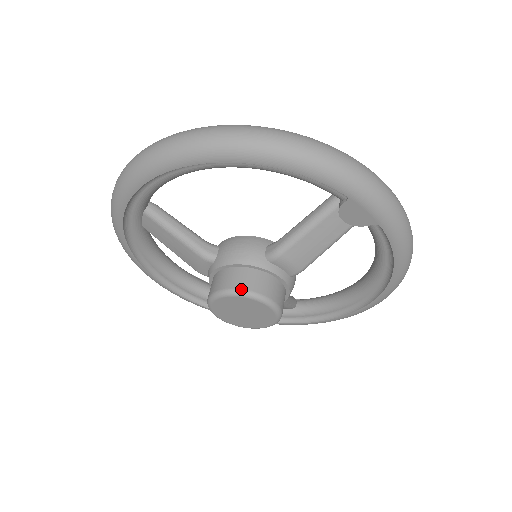
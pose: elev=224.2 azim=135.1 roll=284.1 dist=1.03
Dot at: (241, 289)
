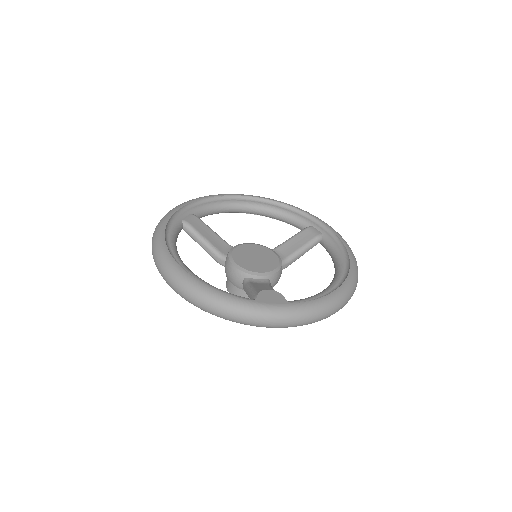
Dot at: occluded
